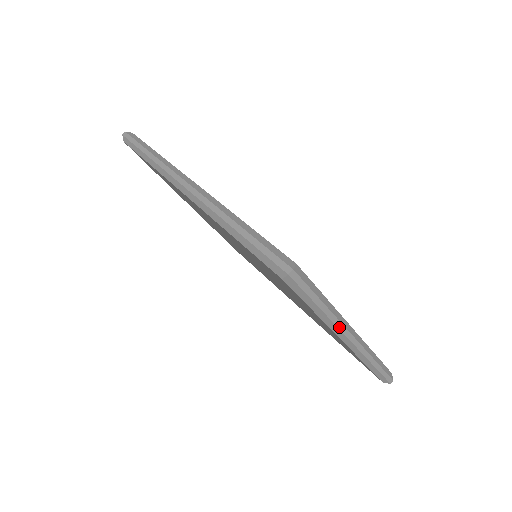
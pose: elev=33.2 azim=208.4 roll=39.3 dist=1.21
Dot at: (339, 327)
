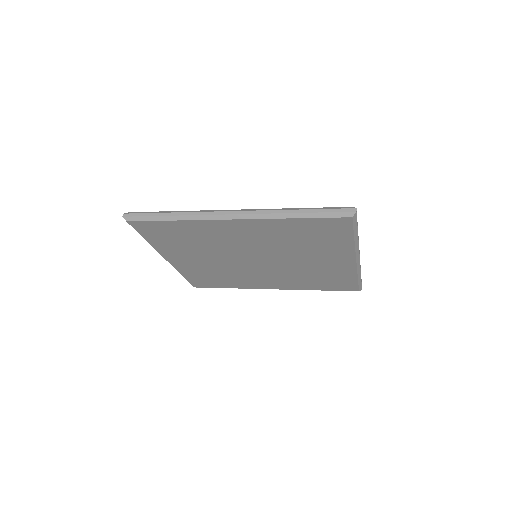
Dot at: occluded
